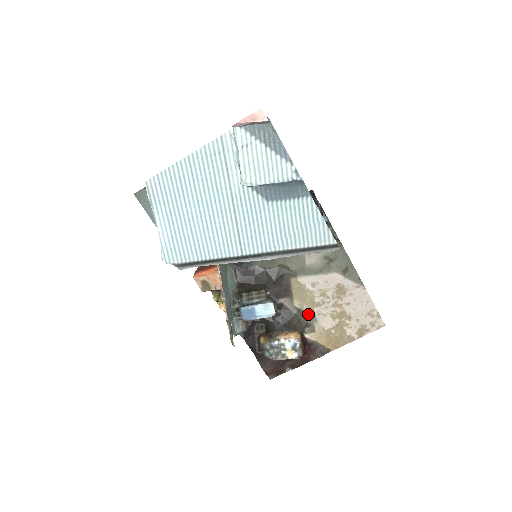
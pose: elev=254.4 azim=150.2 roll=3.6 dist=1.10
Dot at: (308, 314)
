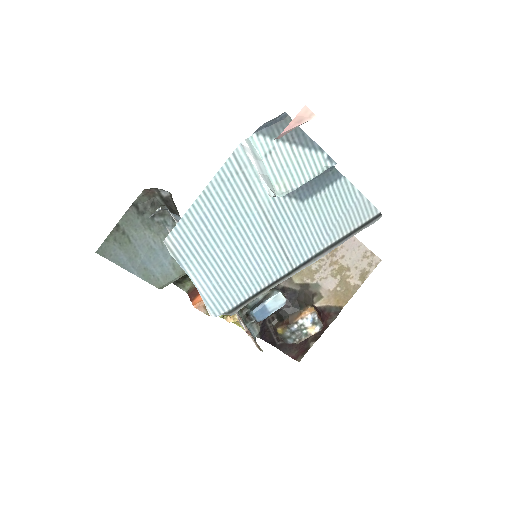
Dot at: (311, 284)
